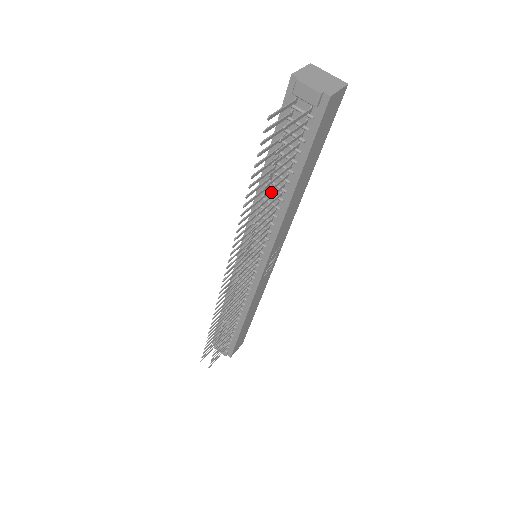
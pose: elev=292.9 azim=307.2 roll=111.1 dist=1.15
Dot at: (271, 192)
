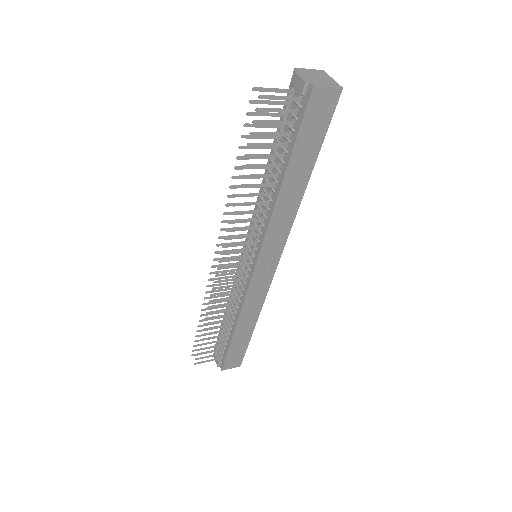
Dot at: (269, 182)
